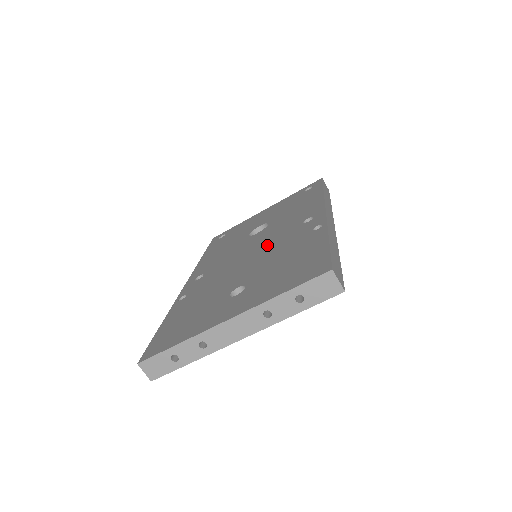
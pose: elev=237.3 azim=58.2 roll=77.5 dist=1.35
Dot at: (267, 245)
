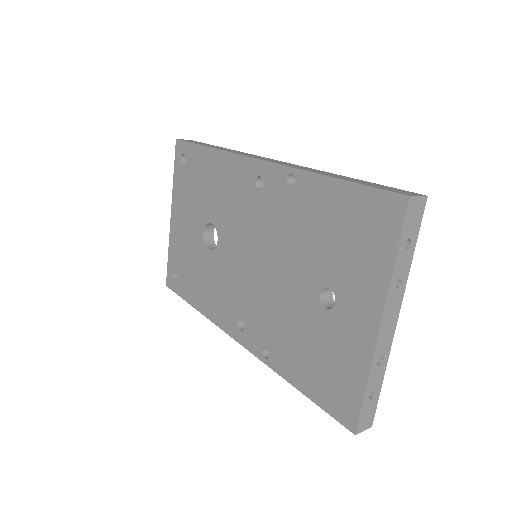
Dot at: (261, 240)
